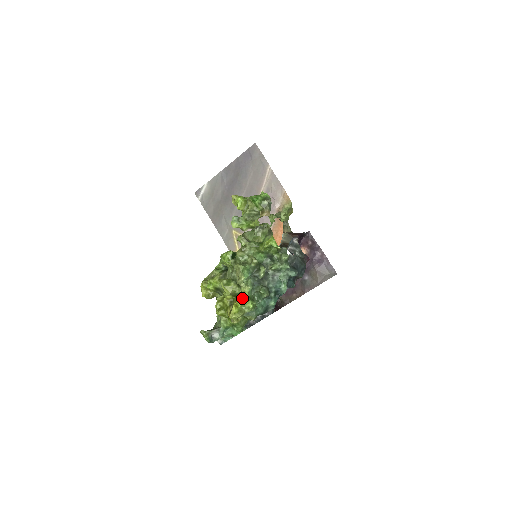
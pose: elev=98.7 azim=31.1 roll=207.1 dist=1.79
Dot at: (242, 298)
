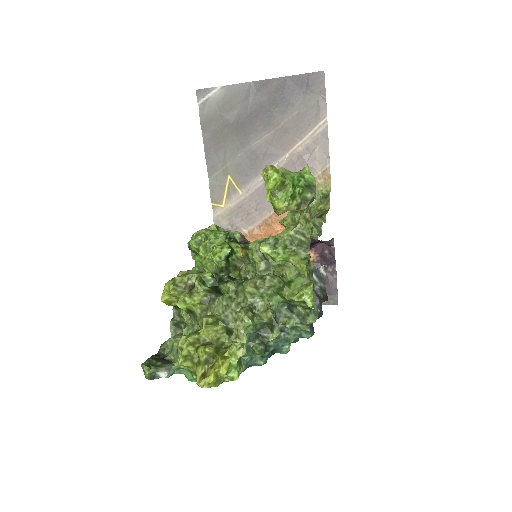
Dot at: (228, 363)
